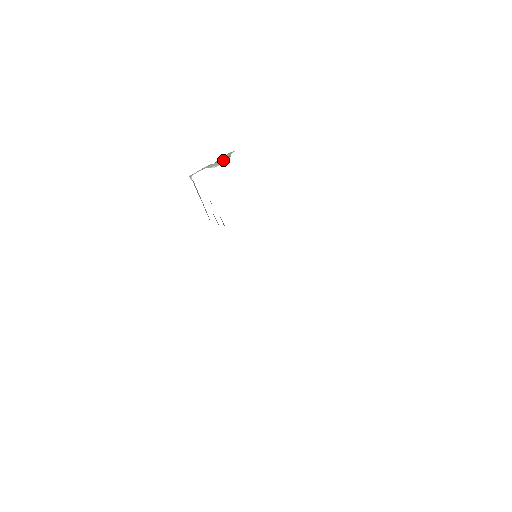
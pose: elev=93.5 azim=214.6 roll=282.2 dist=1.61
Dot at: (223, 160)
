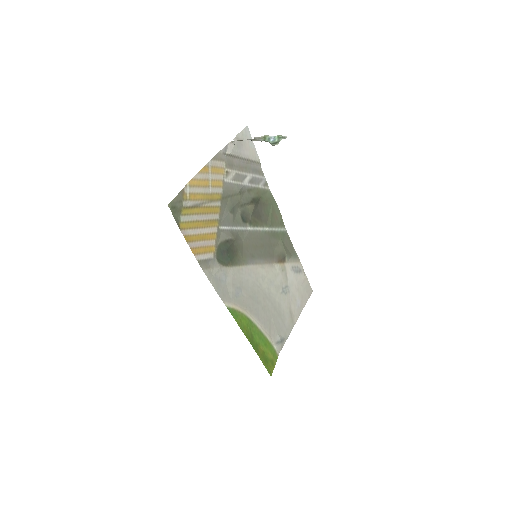
Dot at: (270, 142)
